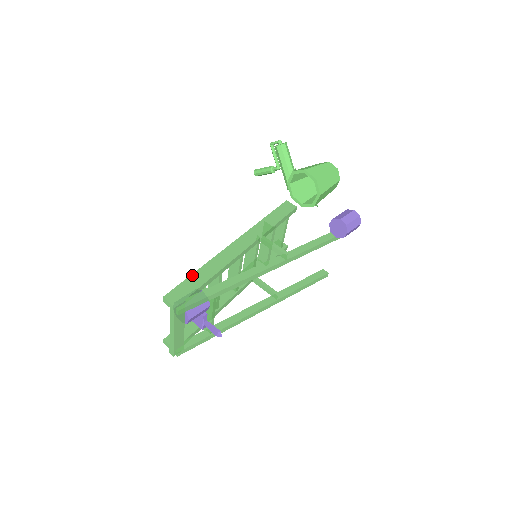
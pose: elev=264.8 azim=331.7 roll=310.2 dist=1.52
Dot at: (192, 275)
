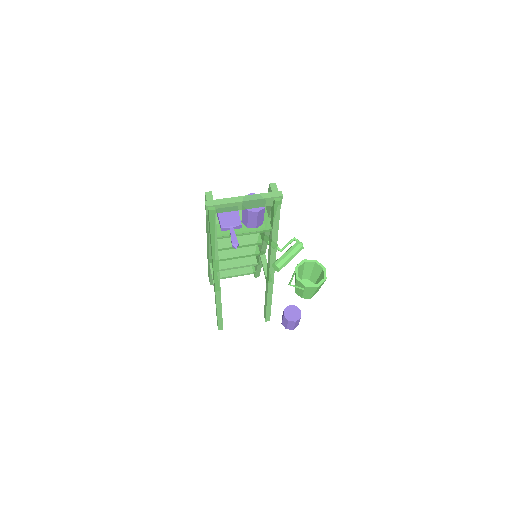
Dot at: occluded
